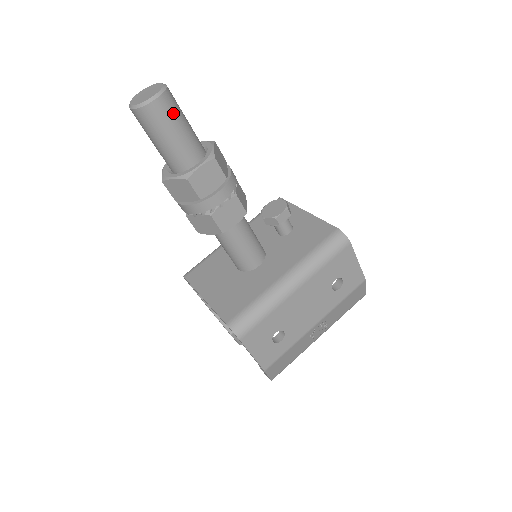
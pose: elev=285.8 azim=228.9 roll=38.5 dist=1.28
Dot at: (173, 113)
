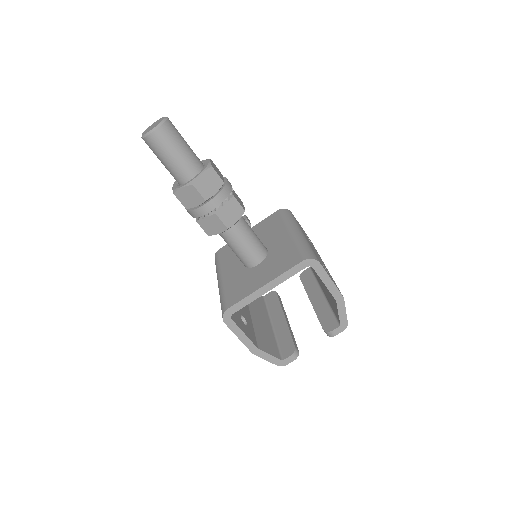
Dot at: occluded
